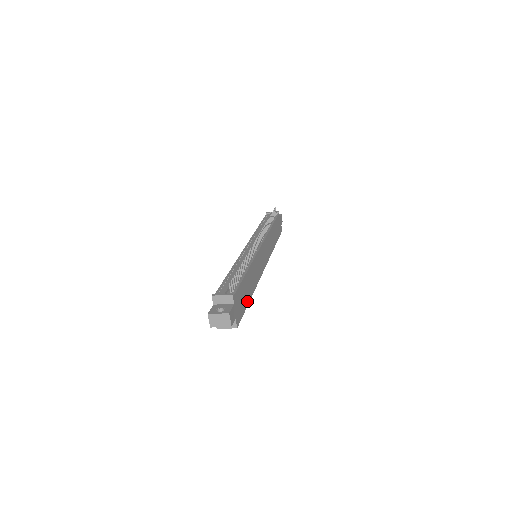
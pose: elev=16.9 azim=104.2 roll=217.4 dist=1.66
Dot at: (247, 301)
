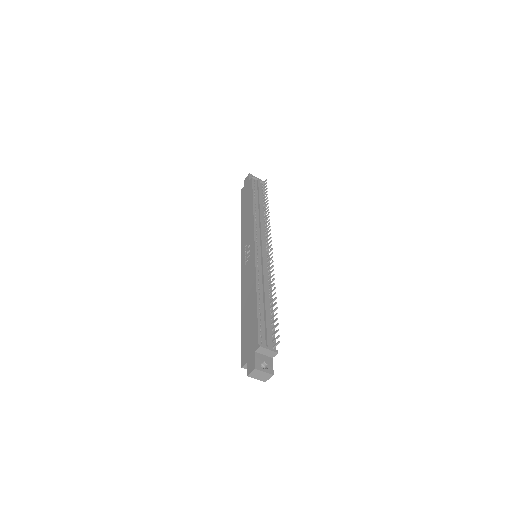
Dot at: occluded
